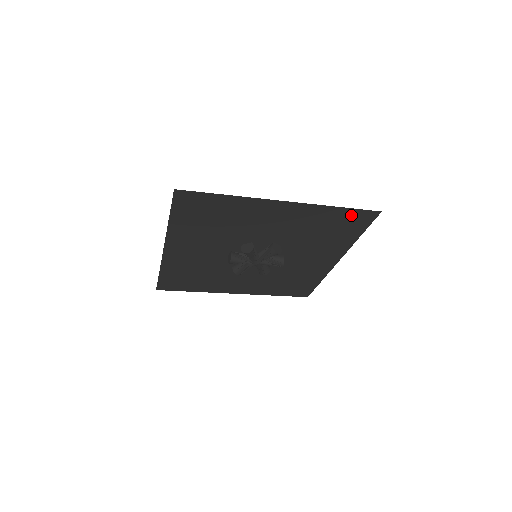
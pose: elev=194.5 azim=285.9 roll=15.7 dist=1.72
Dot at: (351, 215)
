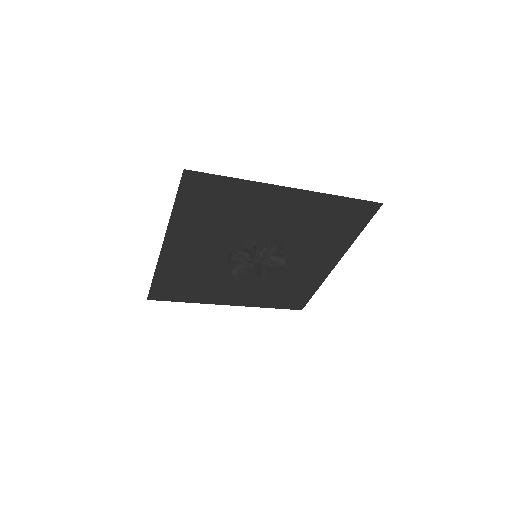
Dot at: (354, 207)
